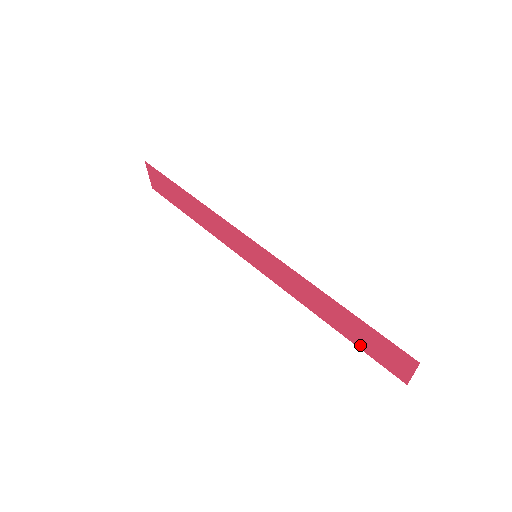
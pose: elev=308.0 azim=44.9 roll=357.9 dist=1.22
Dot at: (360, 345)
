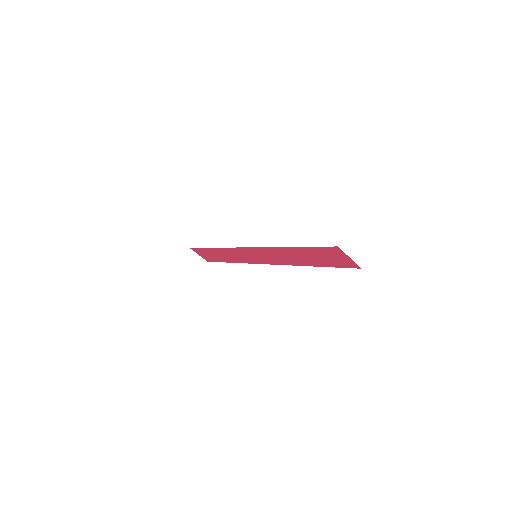
Dot at: (326, 265)
